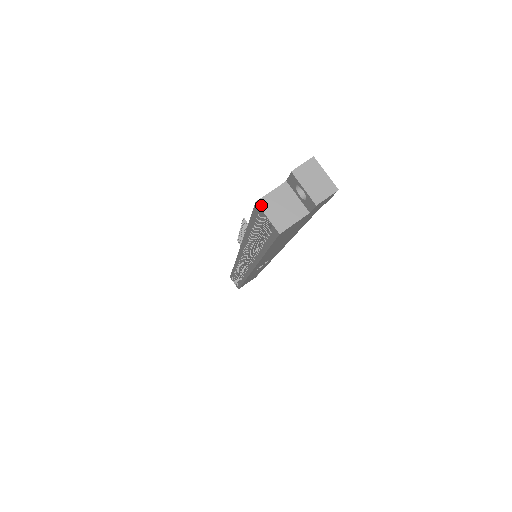
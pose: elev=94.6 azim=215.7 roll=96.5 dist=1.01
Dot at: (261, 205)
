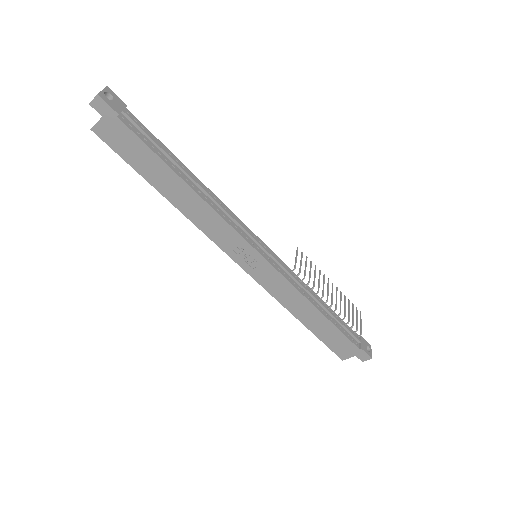
Dot at: occluded
